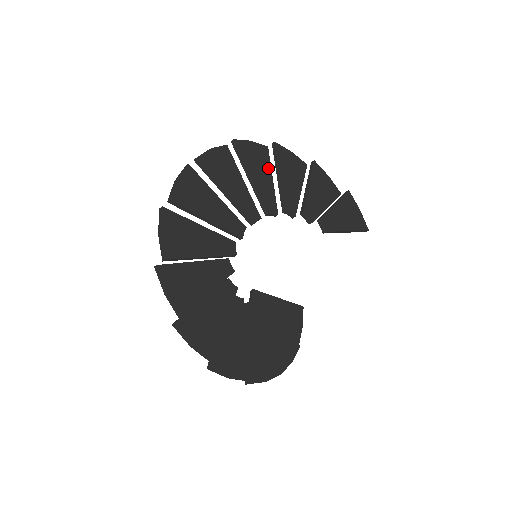
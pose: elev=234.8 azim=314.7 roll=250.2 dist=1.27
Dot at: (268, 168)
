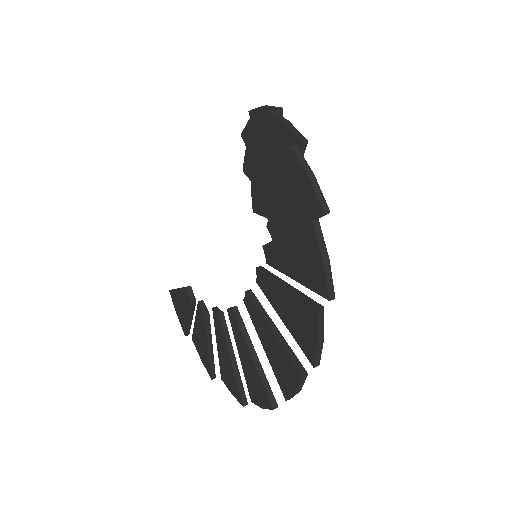
Dot at: occluded
